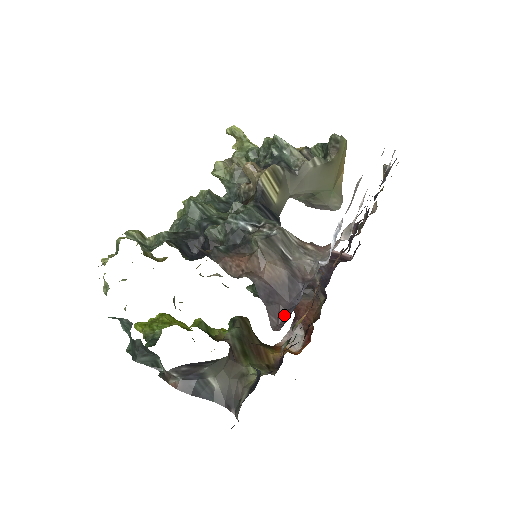
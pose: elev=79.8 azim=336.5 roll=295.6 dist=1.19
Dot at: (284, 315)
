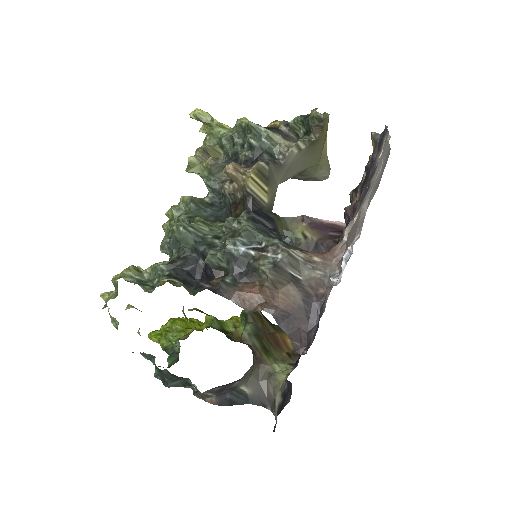
Dot at: (306, 337)
